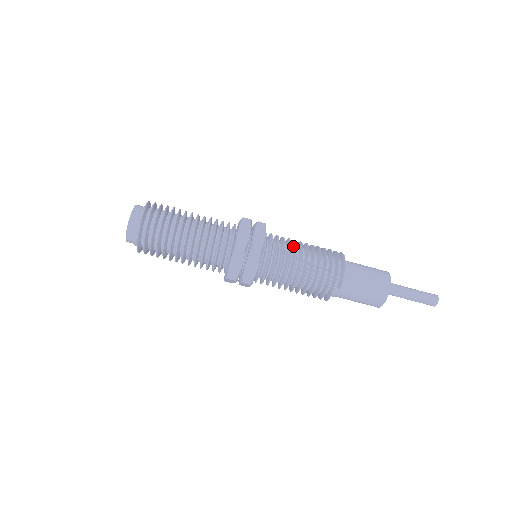
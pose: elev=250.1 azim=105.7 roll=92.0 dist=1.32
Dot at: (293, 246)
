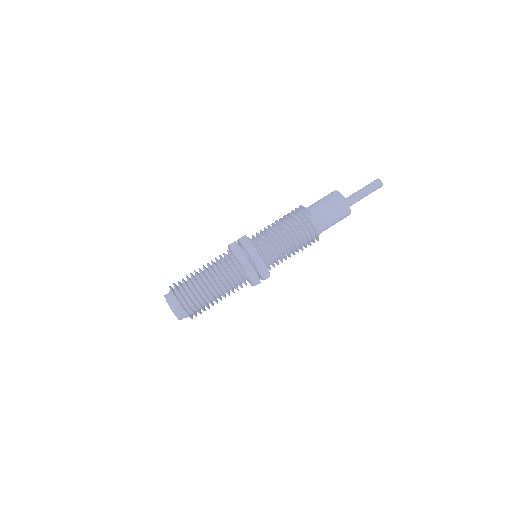
Dot at: occluded
